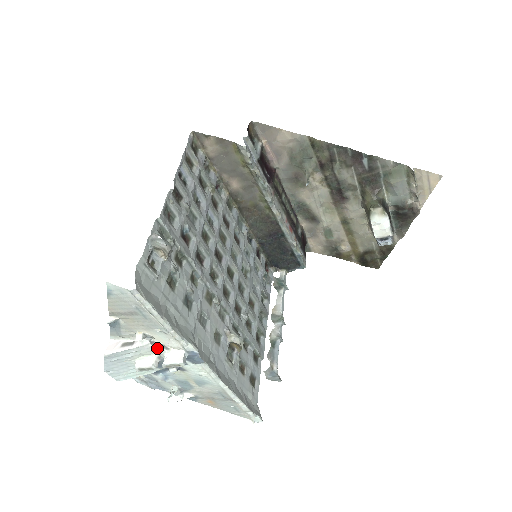
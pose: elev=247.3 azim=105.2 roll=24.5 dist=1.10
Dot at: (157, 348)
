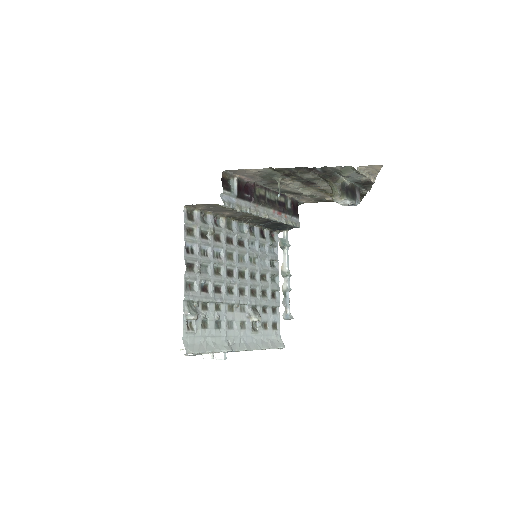
Dot at: occluded
